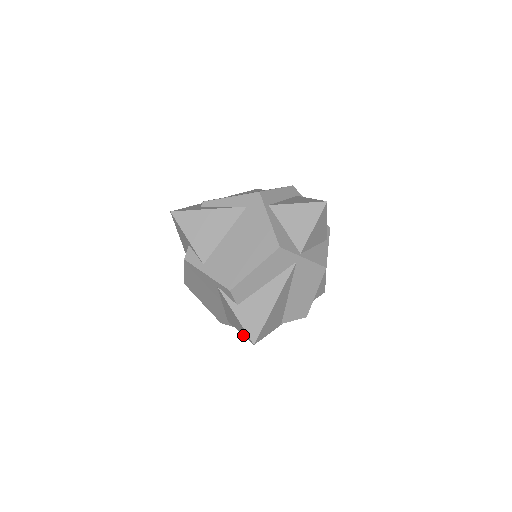
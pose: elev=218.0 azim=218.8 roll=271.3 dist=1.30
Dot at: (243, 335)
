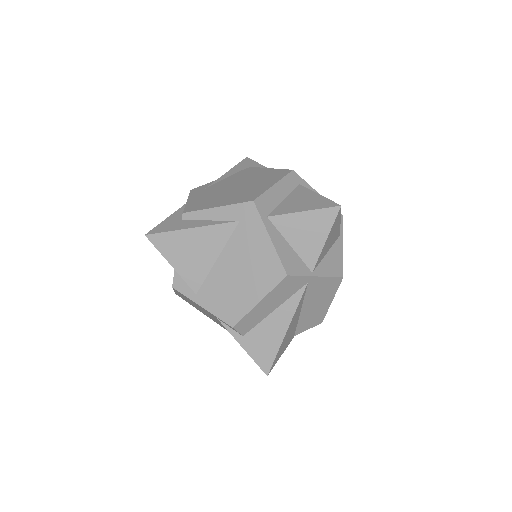
Dot at: occluded
